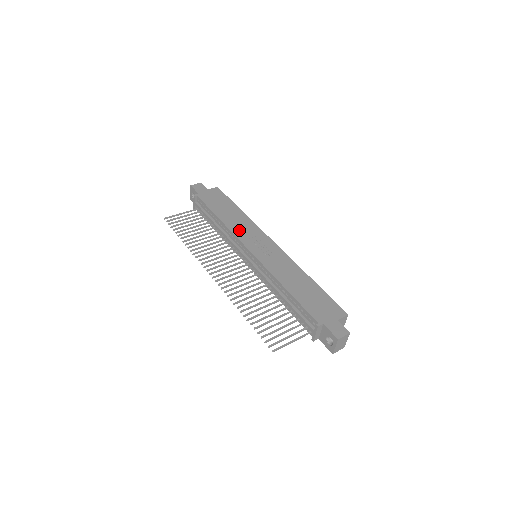
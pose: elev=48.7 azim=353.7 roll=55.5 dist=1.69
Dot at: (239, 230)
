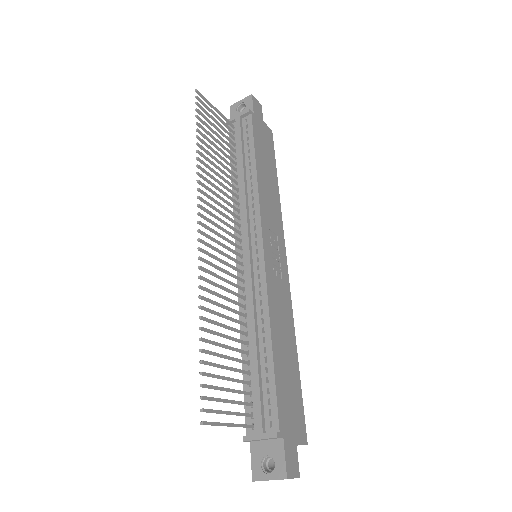
Dot at: (266, 207)
